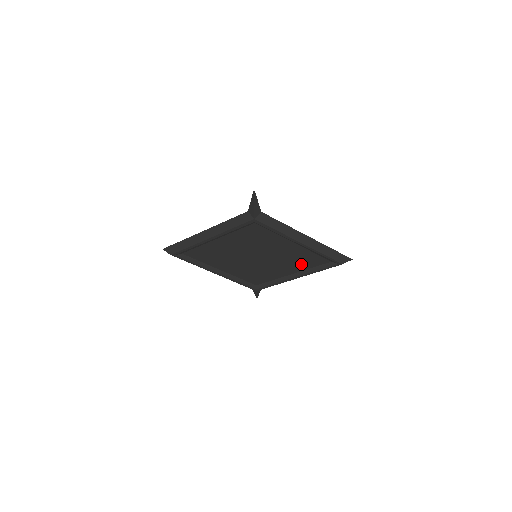
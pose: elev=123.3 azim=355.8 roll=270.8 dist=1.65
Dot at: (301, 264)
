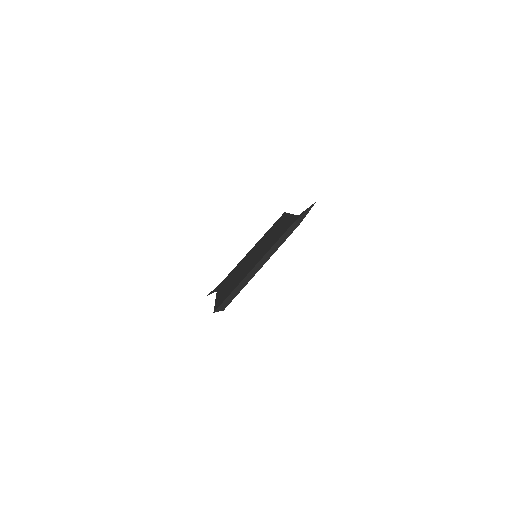
Dot at: occluded
